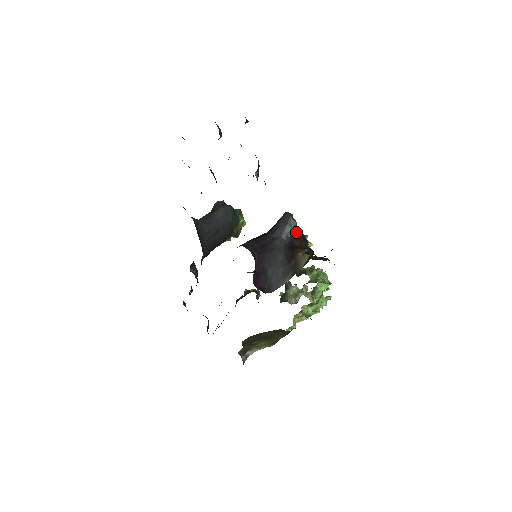
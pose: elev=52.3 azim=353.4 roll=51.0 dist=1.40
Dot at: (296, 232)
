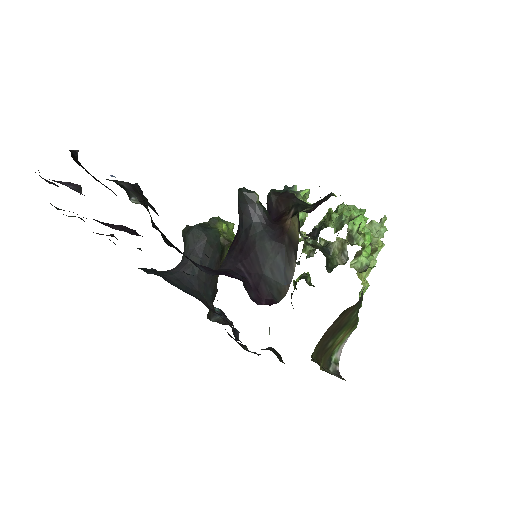
Dot at: (273, 196)
